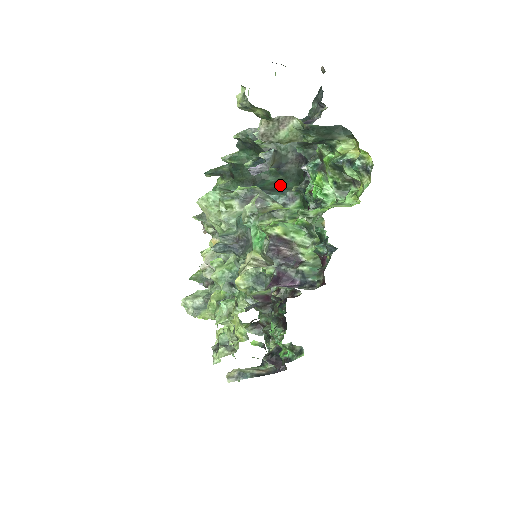
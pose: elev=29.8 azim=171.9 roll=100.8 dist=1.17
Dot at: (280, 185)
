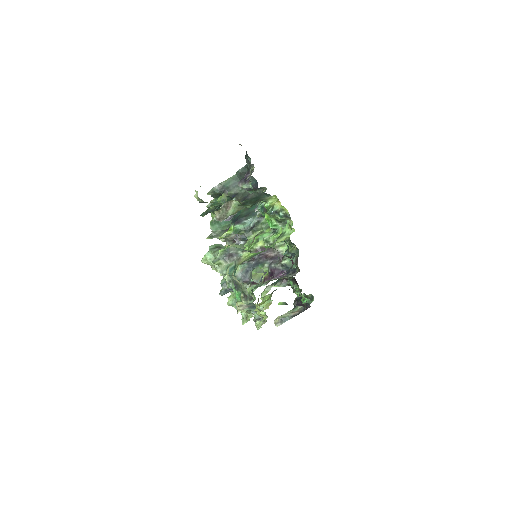
Dot at: (251, 209)
